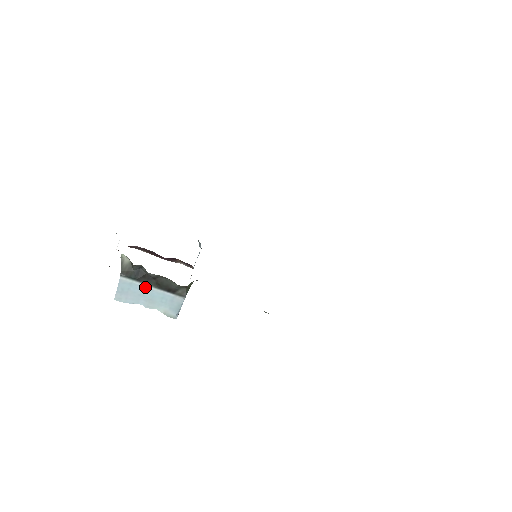
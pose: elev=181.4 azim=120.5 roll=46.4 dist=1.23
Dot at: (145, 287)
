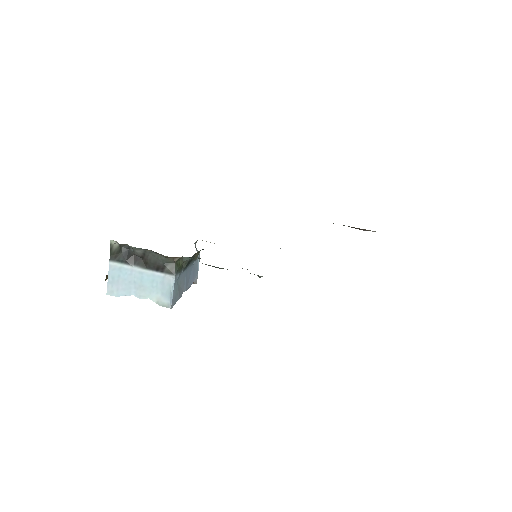
Dot at: (134, 270)
